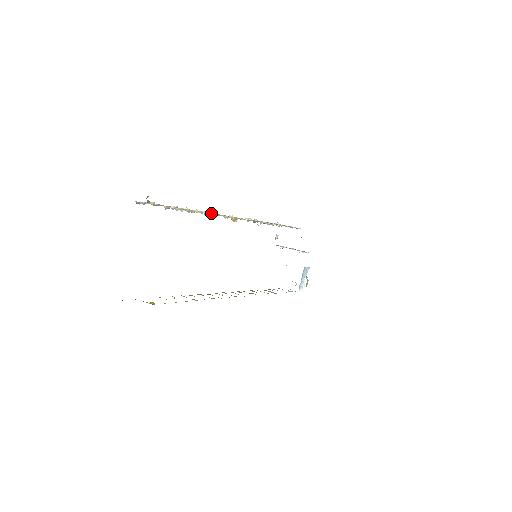
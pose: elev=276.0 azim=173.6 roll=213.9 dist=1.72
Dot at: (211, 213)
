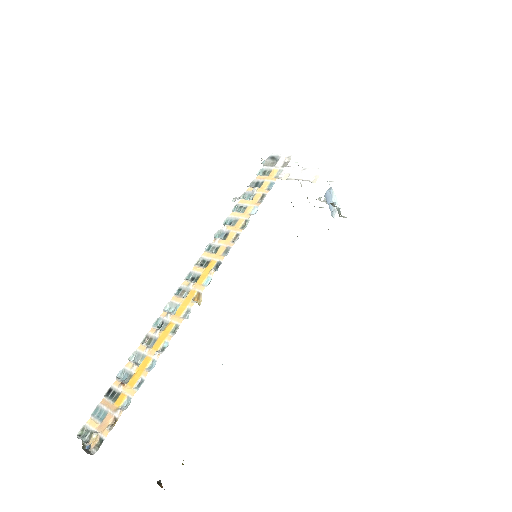
Dot at: (165, 330)
